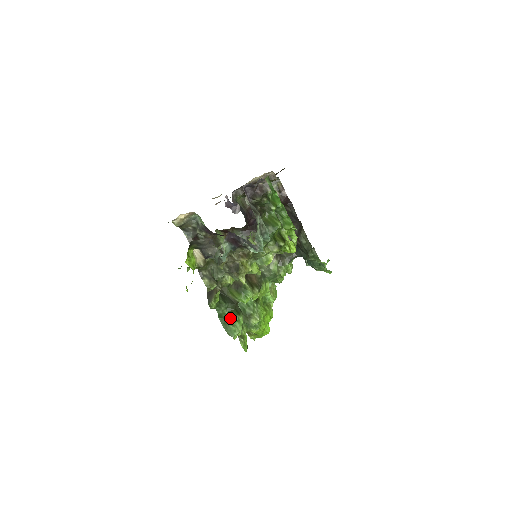
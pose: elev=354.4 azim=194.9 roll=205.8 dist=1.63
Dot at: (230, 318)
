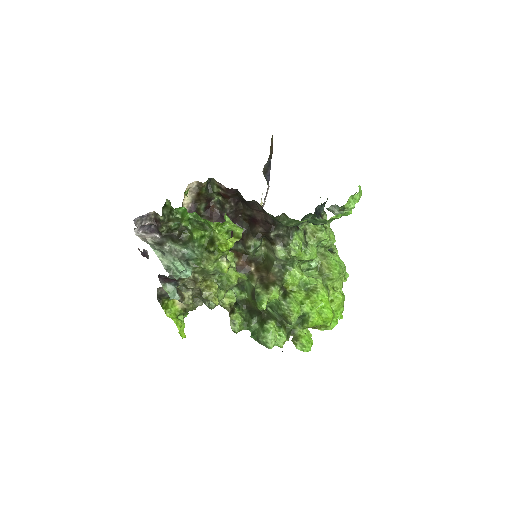
Dot at: (259, 331)
